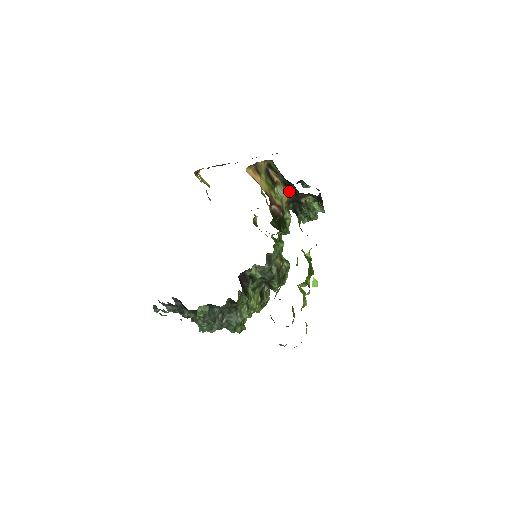
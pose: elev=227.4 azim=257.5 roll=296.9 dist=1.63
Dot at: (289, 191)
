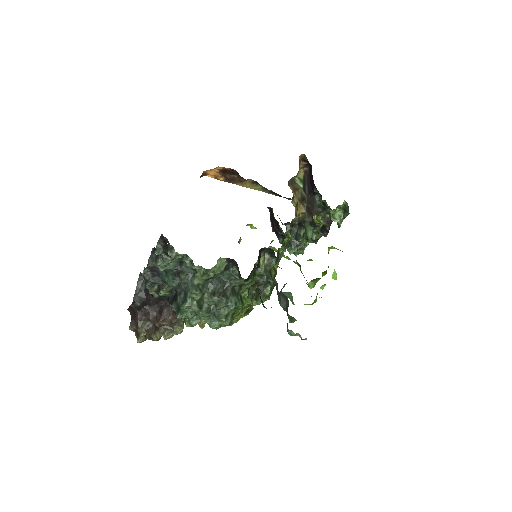
Dot at: (303, 208)
